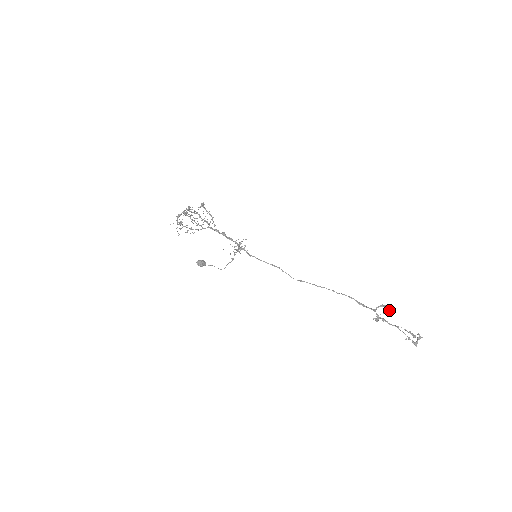
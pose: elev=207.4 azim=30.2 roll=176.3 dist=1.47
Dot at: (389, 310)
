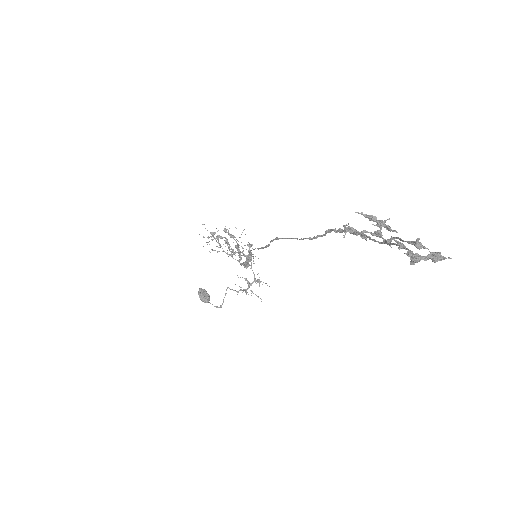
Dot at: occluded
